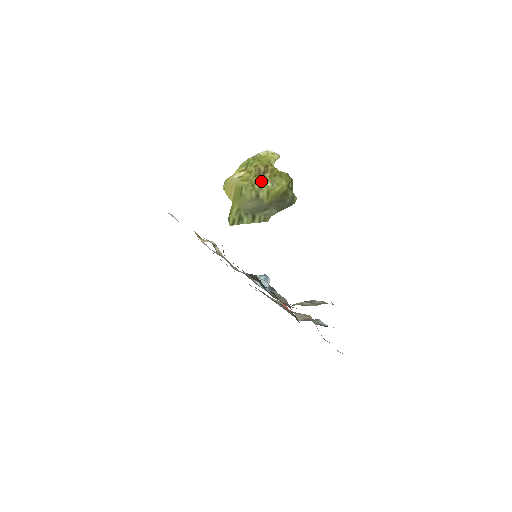
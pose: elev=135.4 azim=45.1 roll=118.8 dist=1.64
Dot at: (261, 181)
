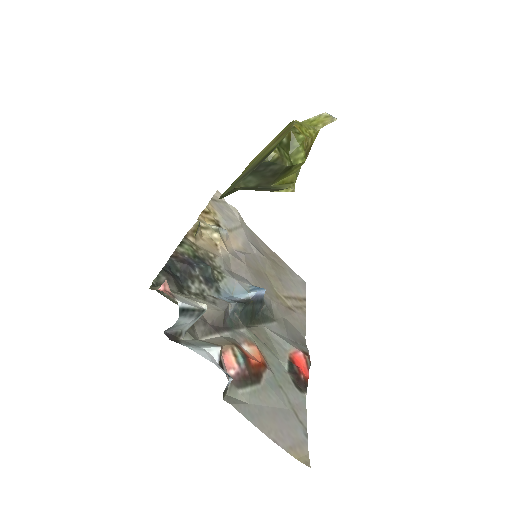
Dot at: (273, 144)
